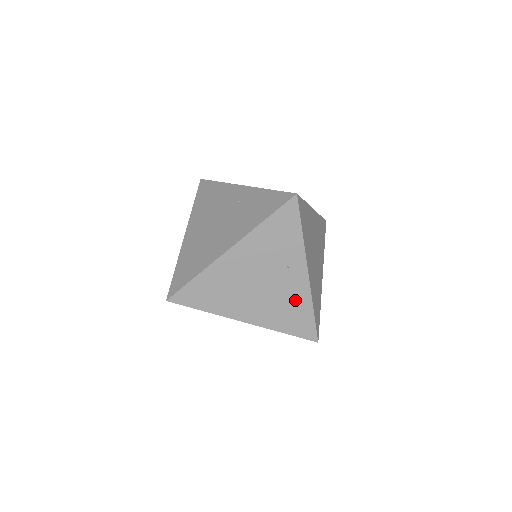
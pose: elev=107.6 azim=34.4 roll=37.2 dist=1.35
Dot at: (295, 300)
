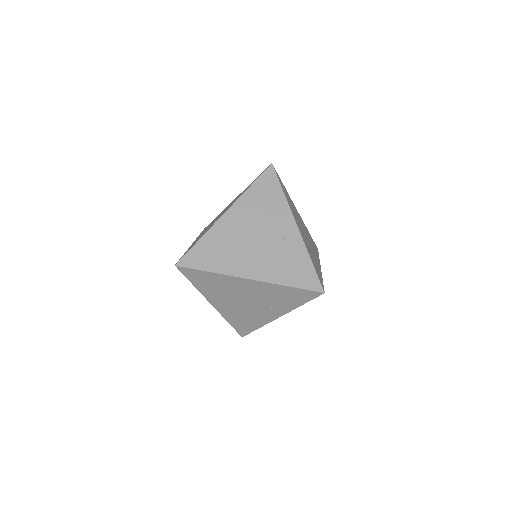
Dot at: (255, 319)
